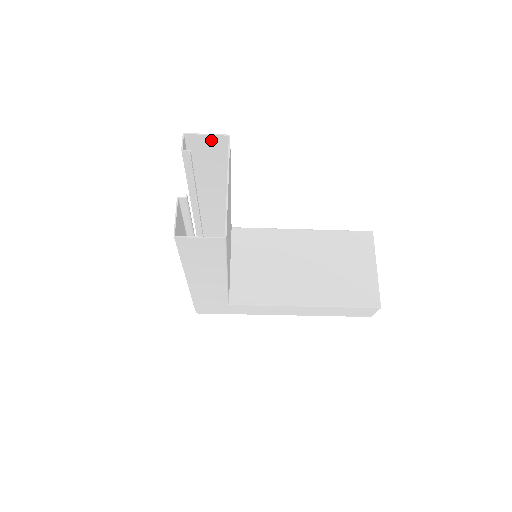
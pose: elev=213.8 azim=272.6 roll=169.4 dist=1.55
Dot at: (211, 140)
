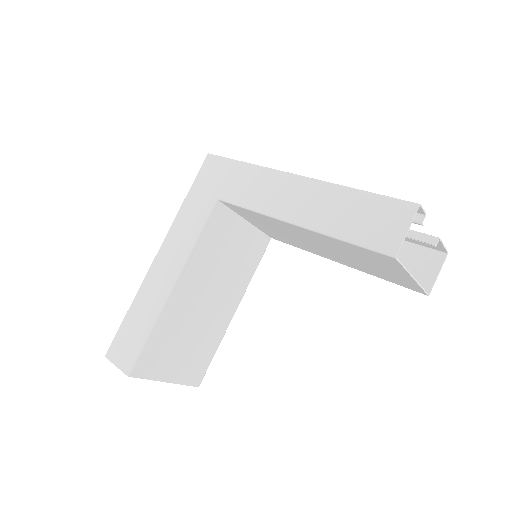
Dot at: (122, 360)
